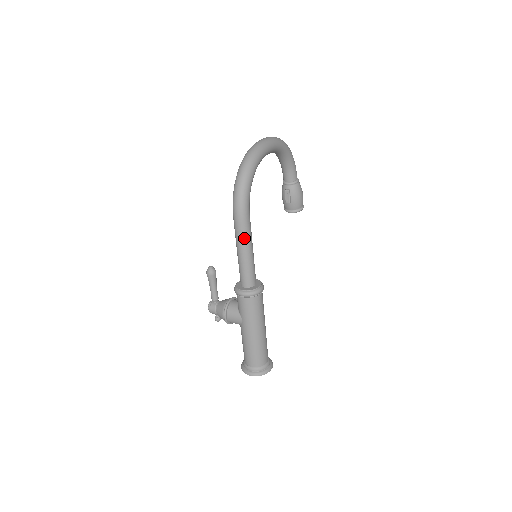
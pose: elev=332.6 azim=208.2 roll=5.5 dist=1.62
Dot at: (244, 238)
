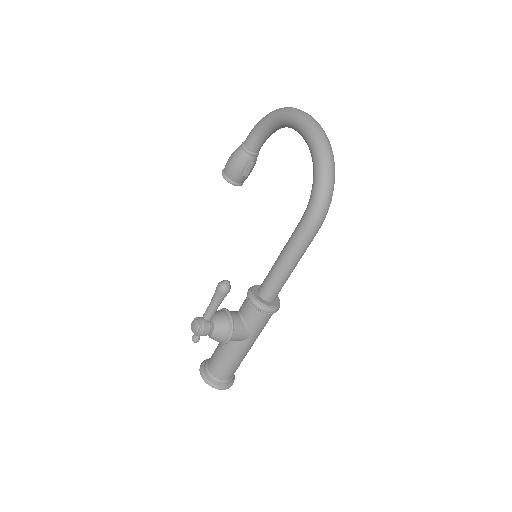
Dot at: (305, 251)
